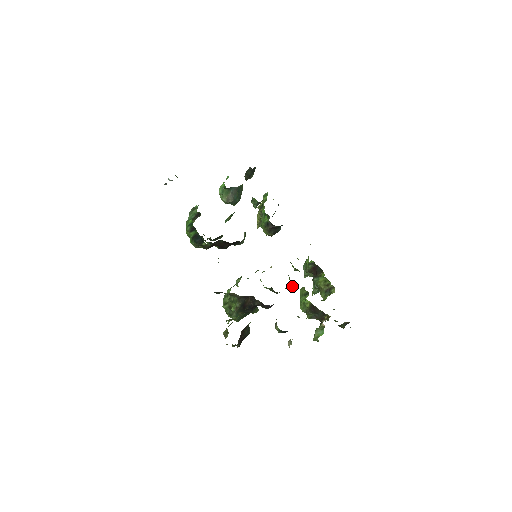
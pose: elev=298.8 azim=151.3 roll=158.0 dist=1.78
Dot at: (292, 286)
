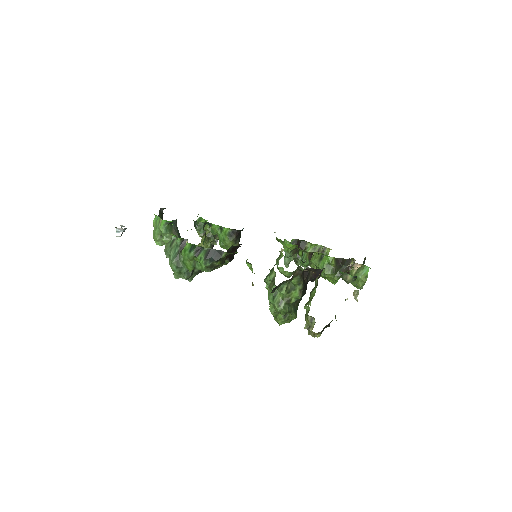
Dot at: (308, 257)
